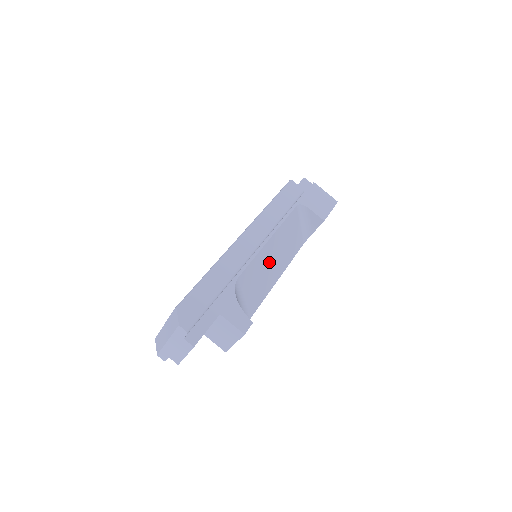
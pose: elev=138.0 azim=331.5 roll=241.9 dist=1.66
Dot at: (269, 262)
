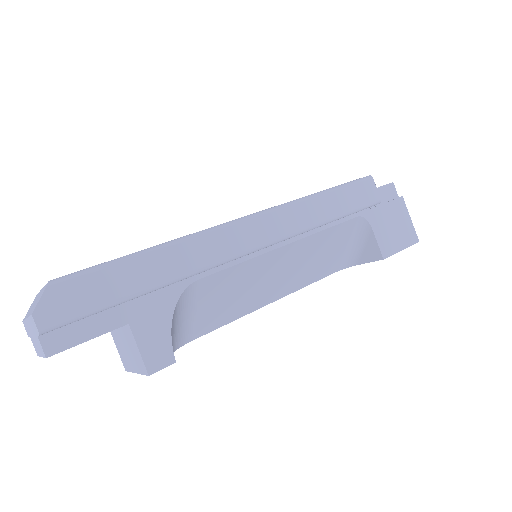
Dot at: (268, 276)
